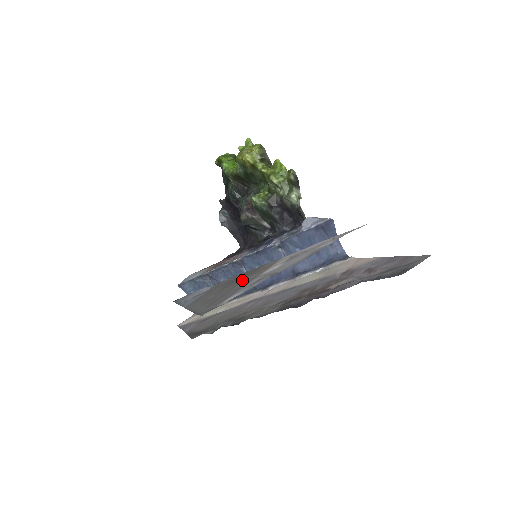
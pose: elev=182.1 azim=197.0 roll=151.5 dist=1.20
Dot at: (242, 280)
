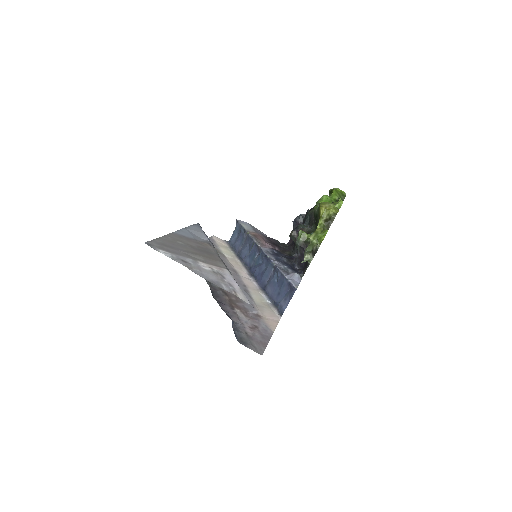
Dot at: (196, 254)
